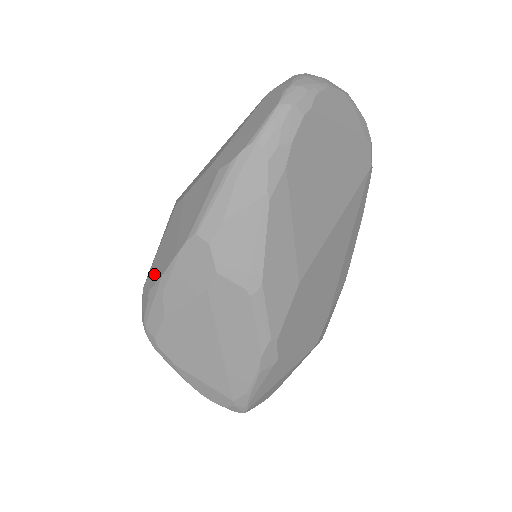
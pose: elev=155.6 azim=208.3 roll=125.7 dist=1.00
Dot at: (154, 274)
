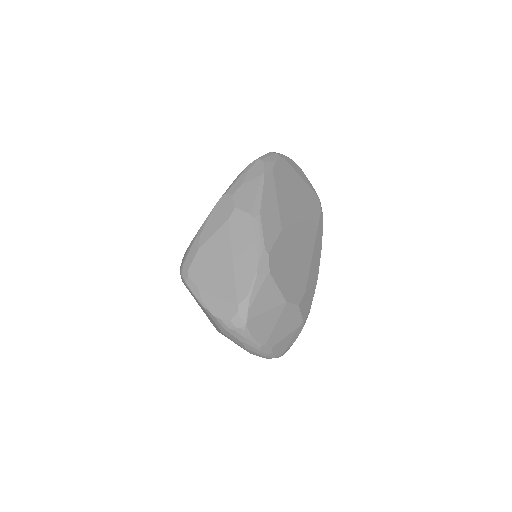
Dot at: occluded
